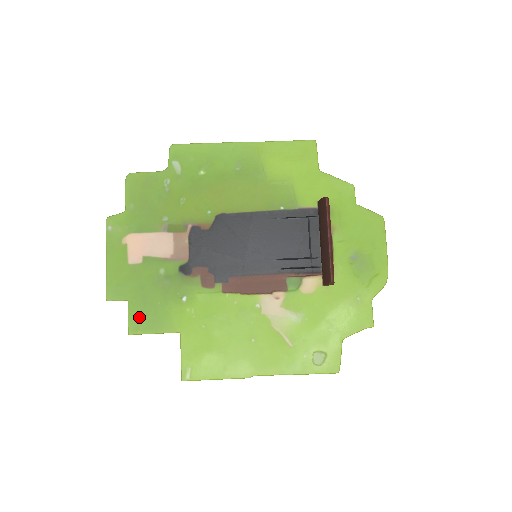
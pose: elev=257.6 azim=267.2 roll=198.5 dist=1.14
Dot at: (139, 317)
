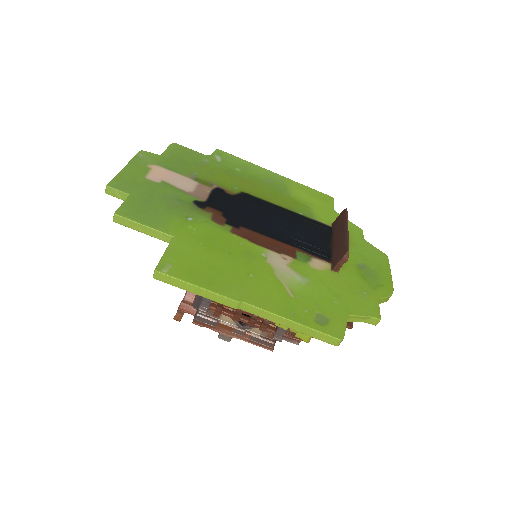
Dot at: (134, 208)
